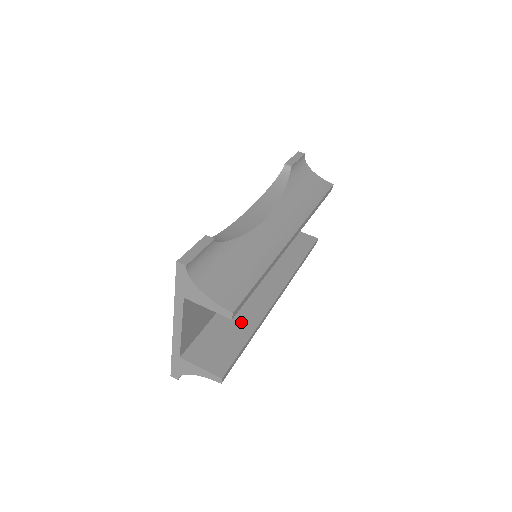
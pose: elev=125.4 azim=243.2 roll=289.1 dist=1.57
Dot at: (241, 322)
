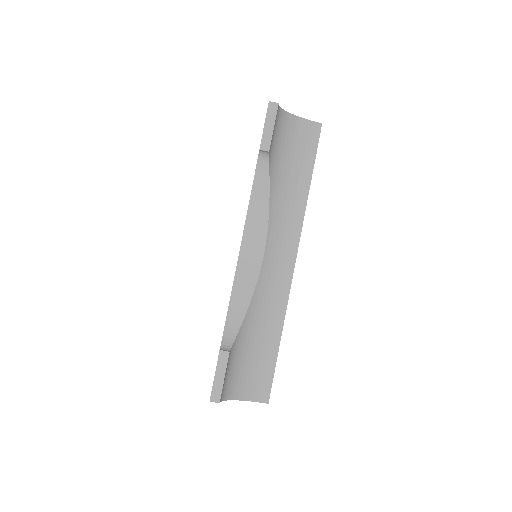
Dot at: occluded
